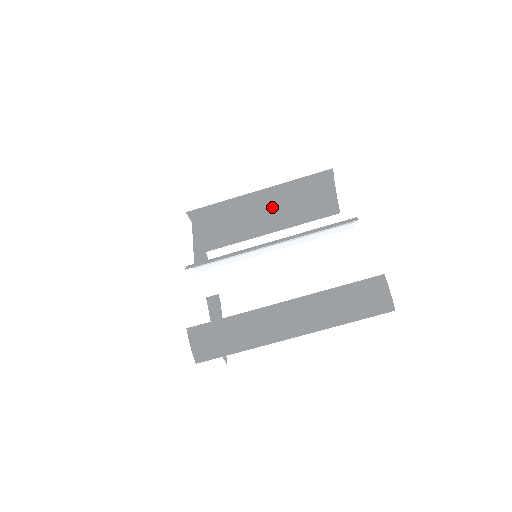
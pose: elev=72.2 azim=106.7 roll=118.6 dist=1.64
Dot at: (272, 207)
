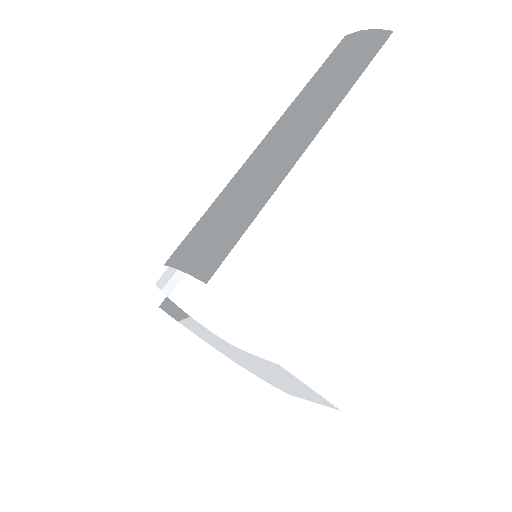
Dot at: occluded
